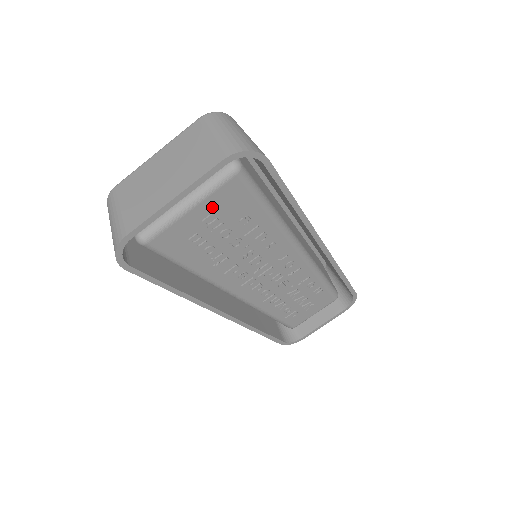
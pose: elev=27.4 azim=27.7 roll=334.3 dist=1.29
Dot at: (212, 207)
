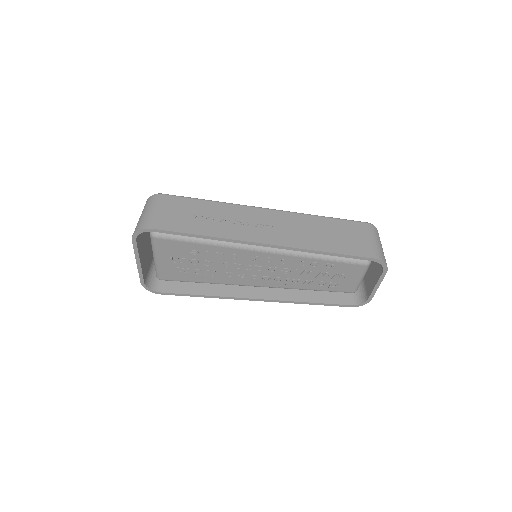
Dot at: (166, 255)
